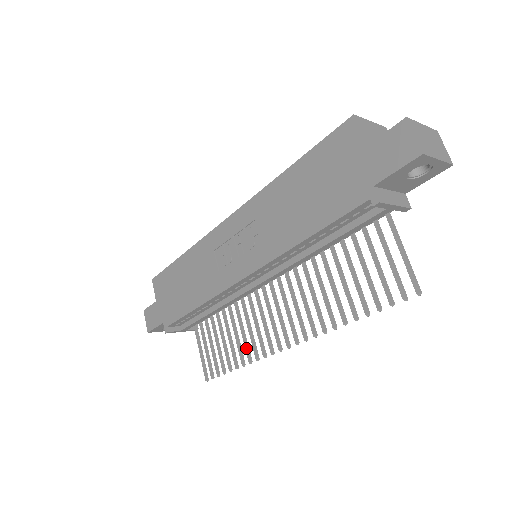
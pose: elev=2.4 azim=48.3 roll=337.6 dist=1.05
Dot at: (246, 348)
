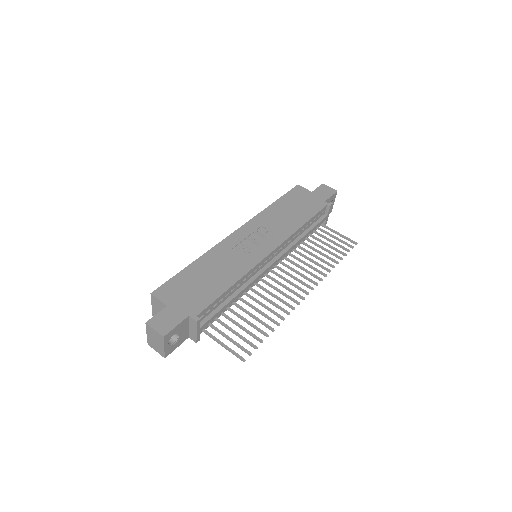
Dot at: (275, 312)
